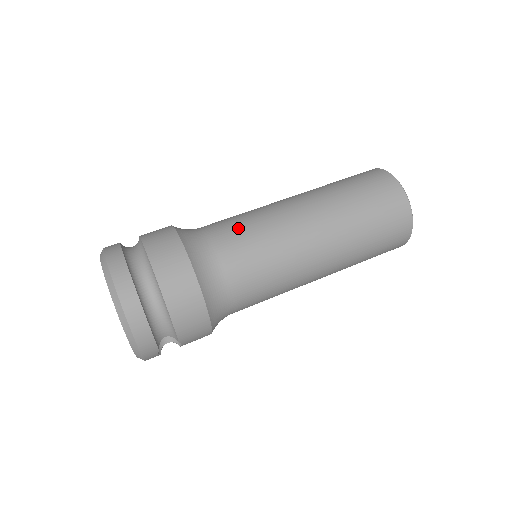
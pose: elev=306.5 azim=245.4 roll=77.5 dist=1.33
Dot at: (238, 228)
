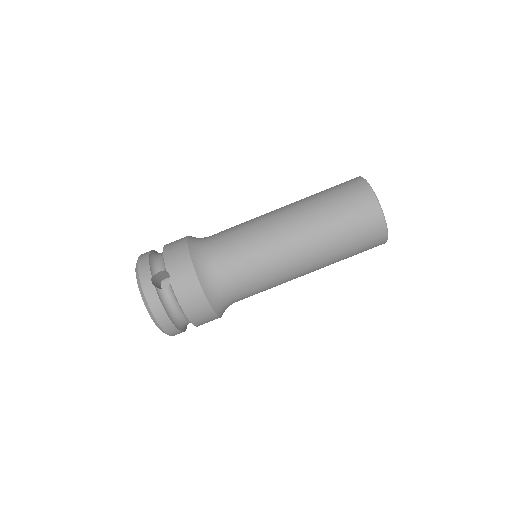
Dot at: (254, 289)
